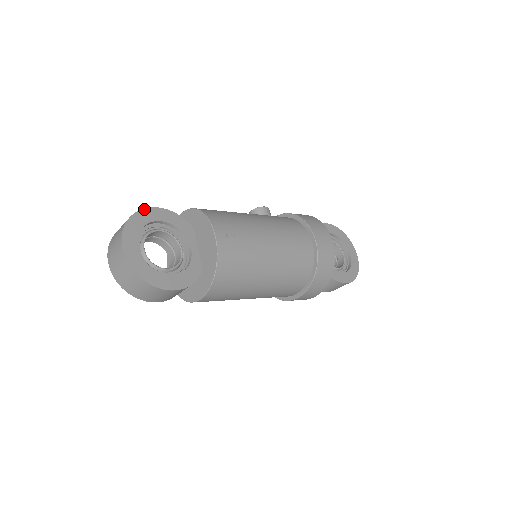
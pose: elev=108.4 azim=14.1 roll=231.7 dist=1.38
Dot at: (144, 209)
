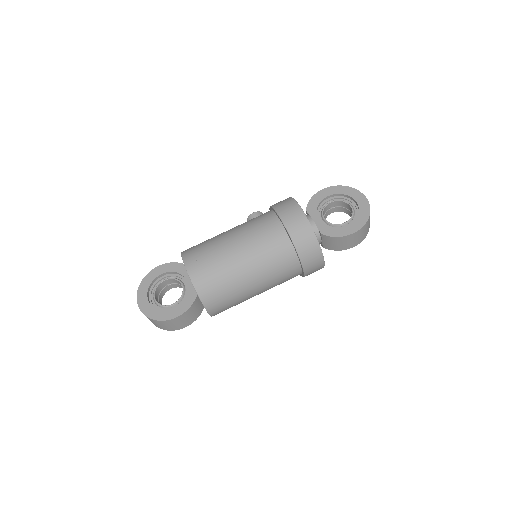
Dot at: (149, 272)
